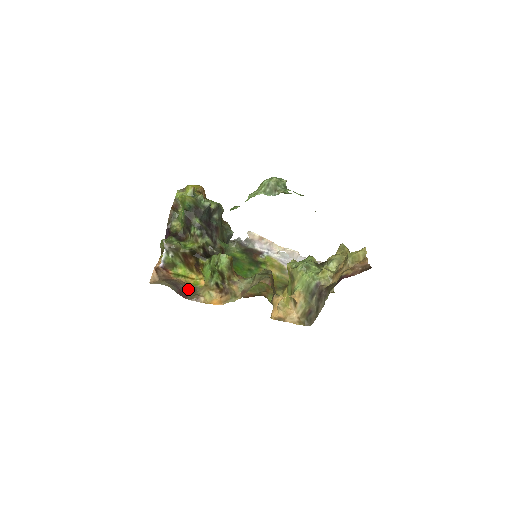
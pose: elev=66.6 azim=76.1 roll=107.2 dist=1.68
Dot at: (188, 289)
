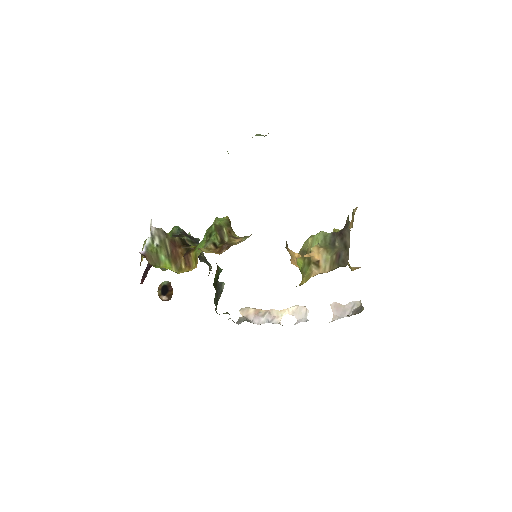
Dot at: occluded
